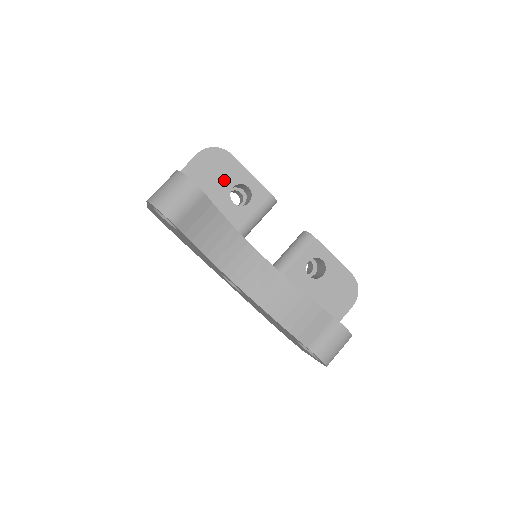
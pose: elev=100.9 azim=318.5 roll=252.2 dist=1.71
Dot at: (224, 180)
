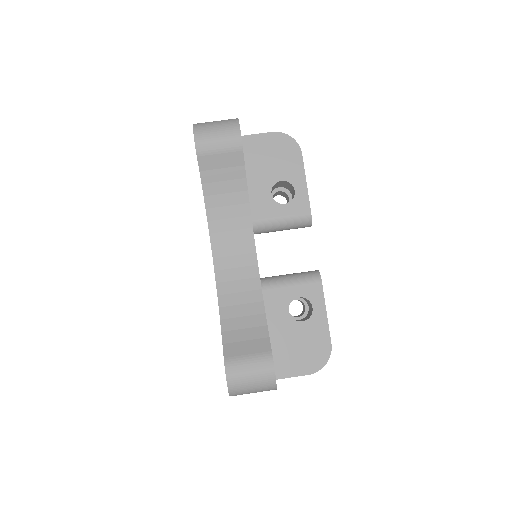
Dot at: (278, 169)
